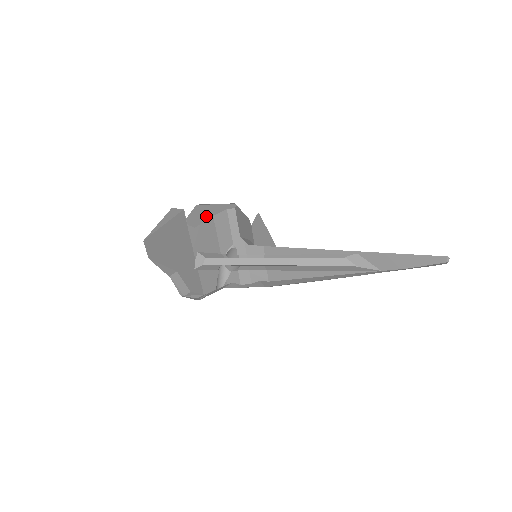
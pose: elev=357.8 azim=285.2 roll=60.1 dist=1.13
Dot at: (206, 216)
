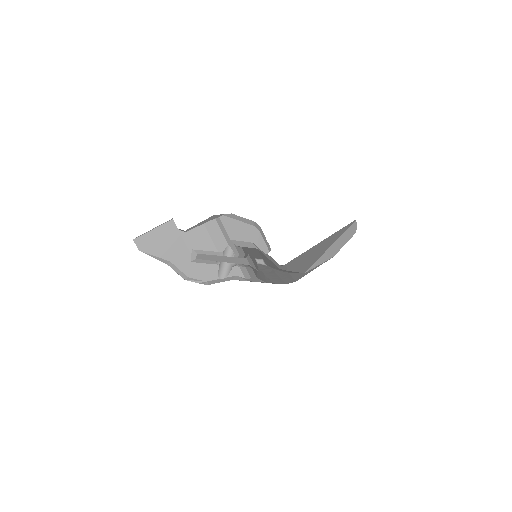
Dot at: (201, 224)
